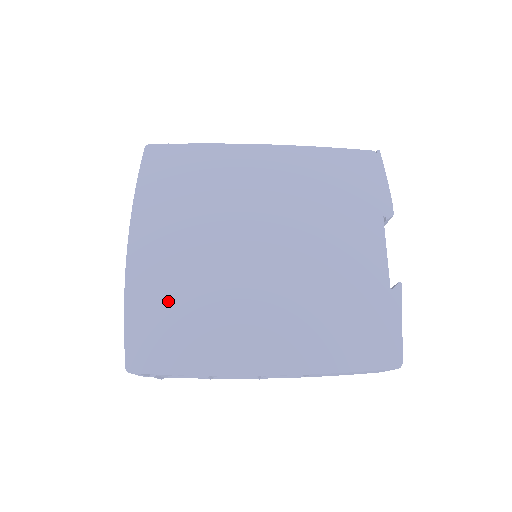
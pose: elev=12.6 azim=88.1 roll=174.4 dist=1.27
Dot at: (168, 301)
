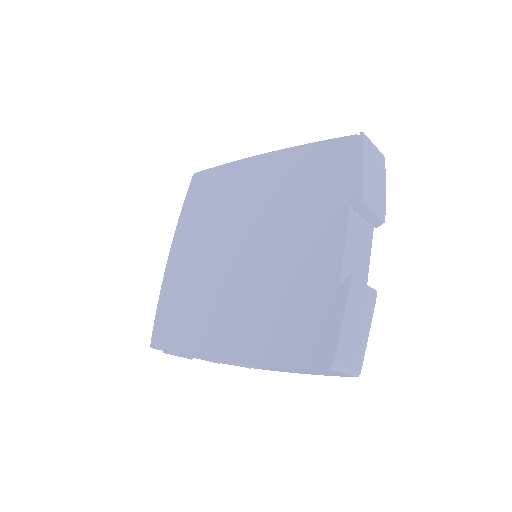
Dot at: (181, 295)
